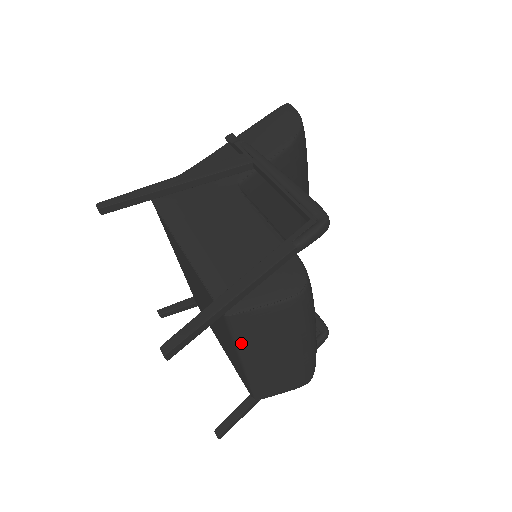
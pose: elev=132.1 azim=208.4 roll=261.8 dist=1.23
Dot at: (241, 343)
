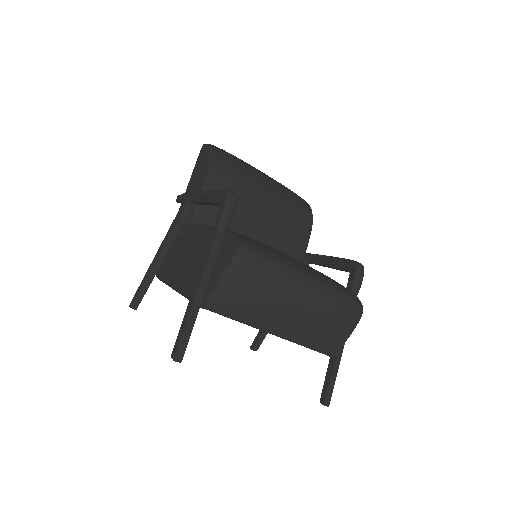
Dot at: (245, 319)
